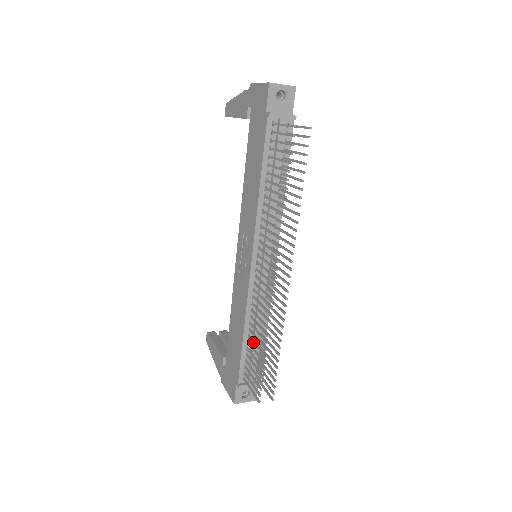
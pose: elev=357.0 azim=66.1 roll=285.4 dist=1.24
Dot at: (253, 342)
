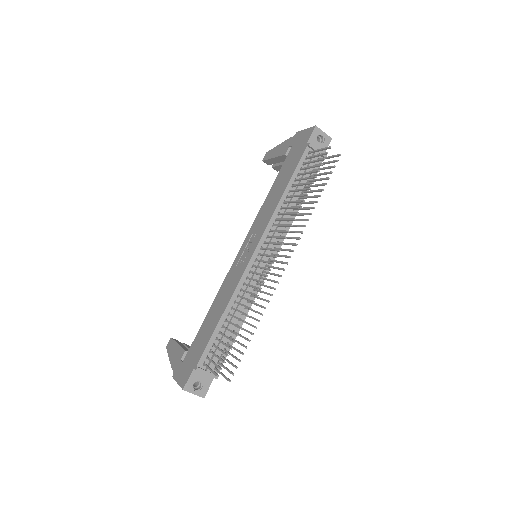
Dot at: (230, 322)
